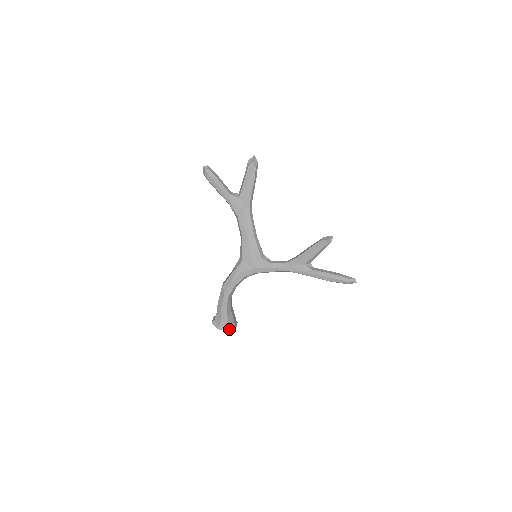
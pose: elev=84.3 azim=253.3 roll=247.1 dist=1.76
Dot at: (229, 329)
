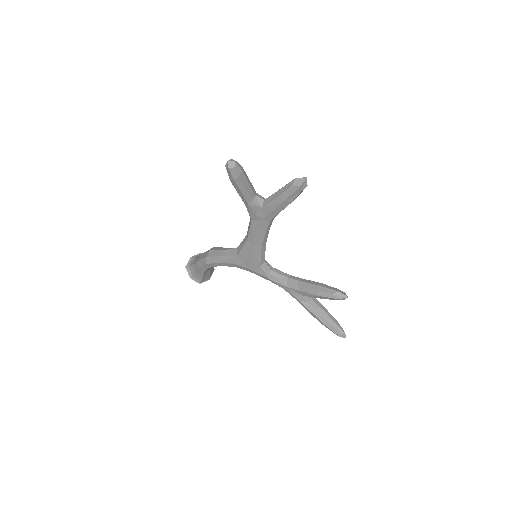
Dot at: (201, 281)
